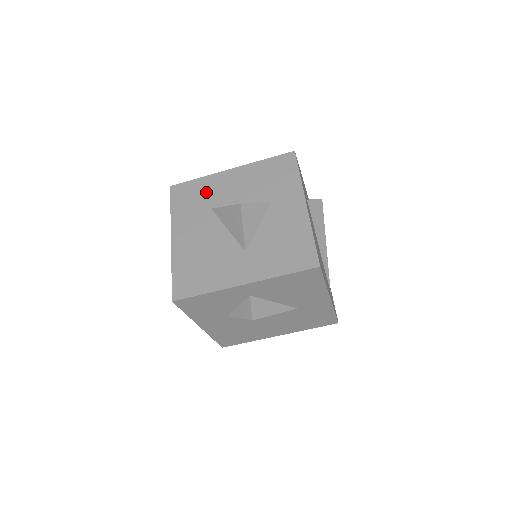
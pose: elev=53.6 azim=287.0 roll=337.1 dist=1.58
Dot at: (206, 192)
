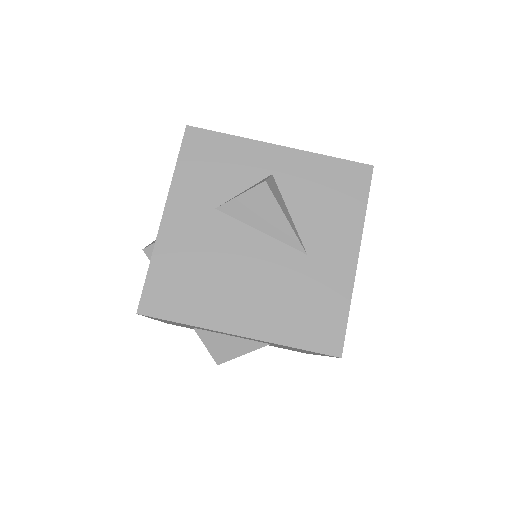
Dot at: occluded
